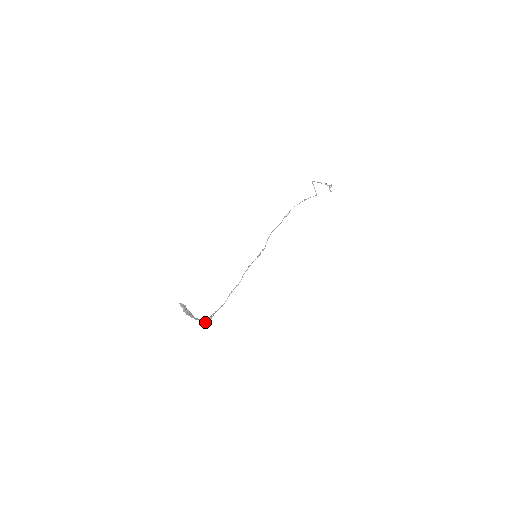
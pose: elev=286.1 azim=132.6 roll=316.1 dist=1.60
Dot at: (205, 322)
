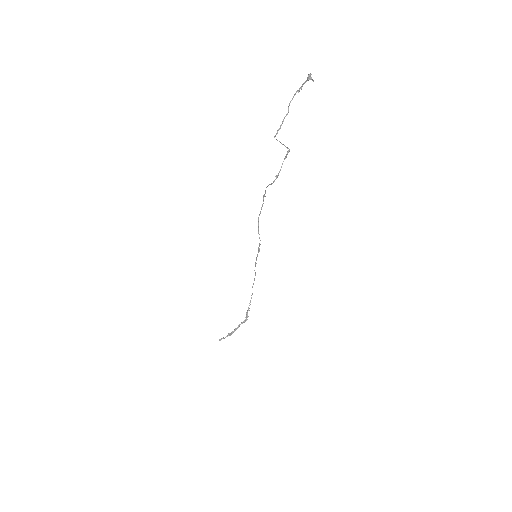
Dot at: (246, 319)
